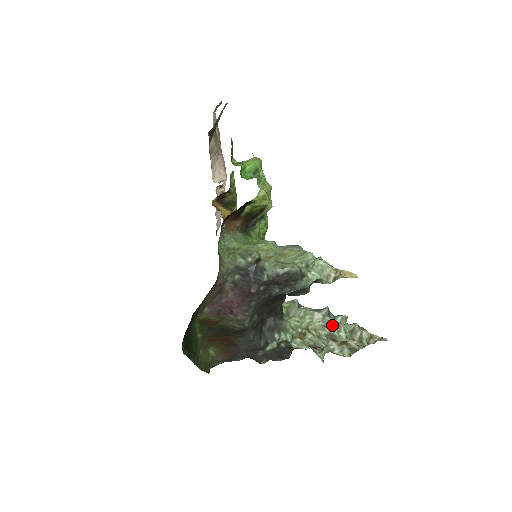
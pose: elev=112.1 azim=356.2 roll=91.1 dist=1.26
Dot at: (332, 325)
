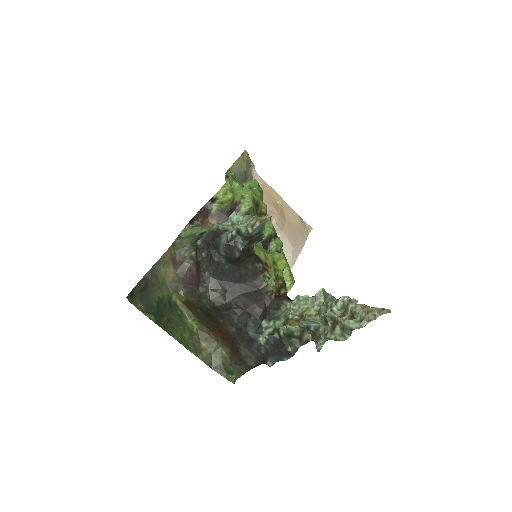
Dot at: (322, 305)
